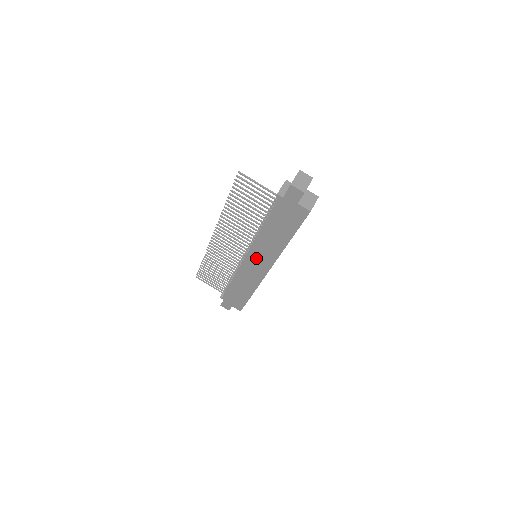
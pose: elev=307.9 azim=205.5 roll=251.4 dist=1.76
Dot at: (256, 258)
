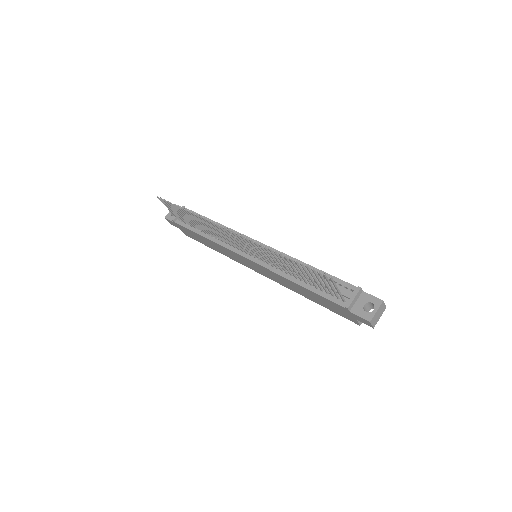
Dot at: (259, 268)
